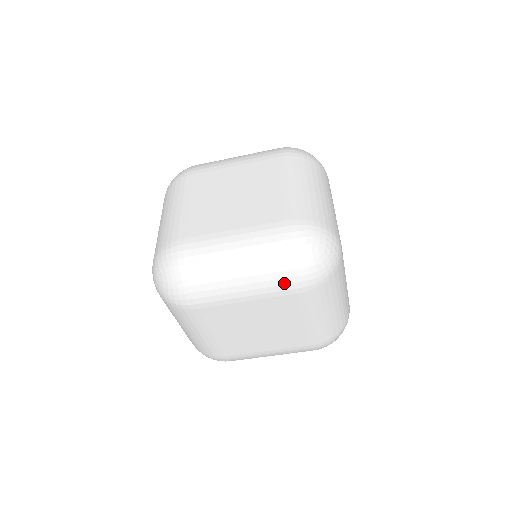
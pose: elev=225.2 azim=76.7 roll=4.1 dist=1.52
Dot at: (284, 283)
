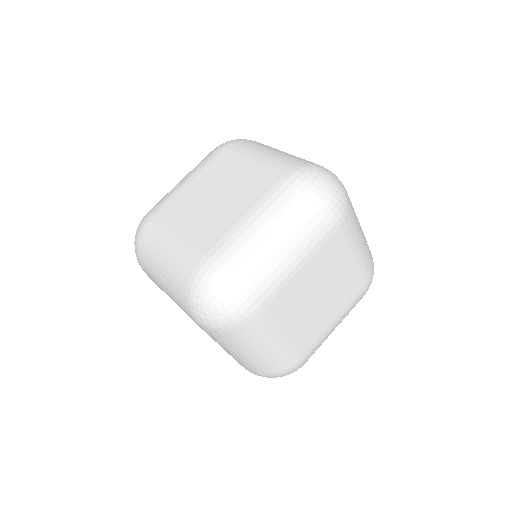
Dot at: (323, 226)
